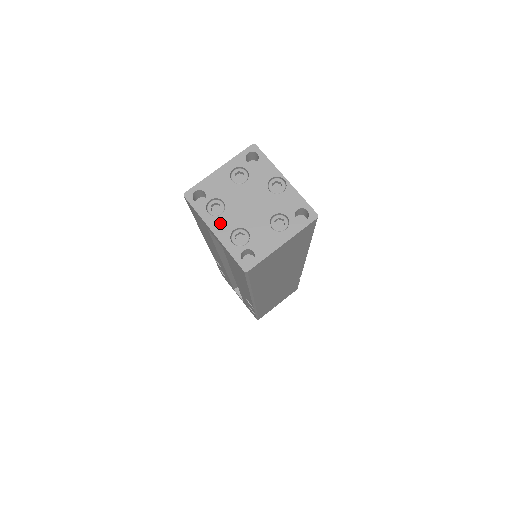
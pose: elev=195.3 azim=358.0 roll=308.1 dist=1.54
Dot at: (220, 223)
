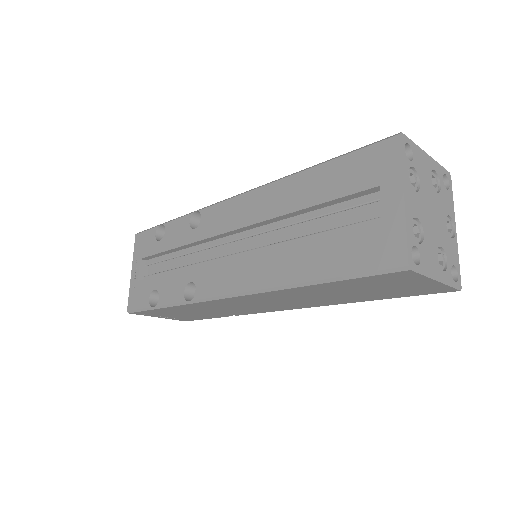
Dot at: (412, 197)
